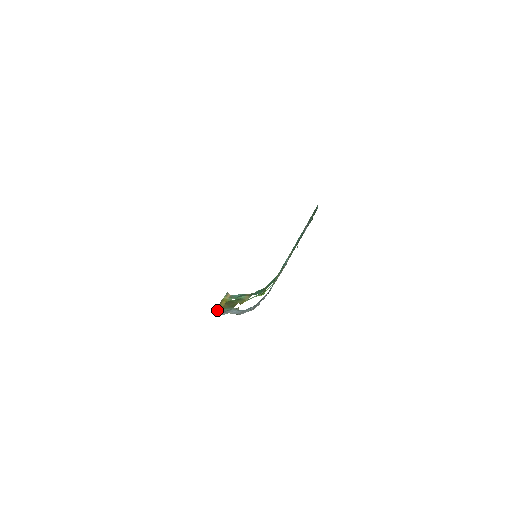
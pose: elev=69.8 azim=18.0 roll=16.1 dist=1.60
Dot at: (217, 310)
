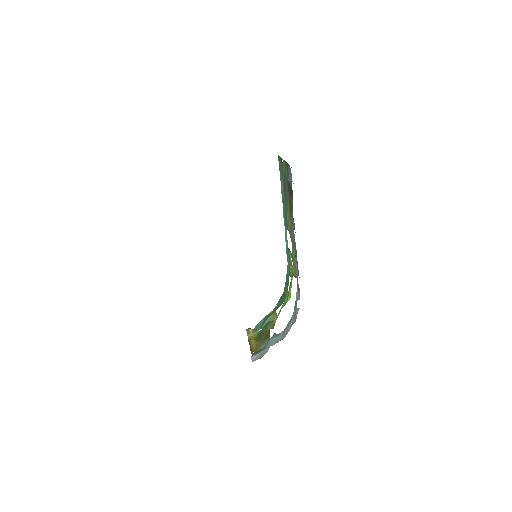
Dot at: (254, 354)
